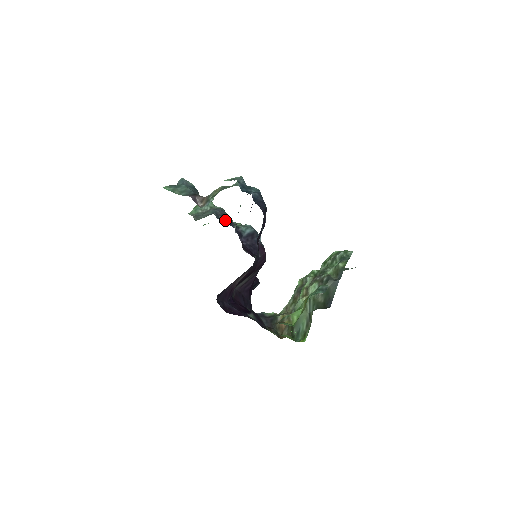
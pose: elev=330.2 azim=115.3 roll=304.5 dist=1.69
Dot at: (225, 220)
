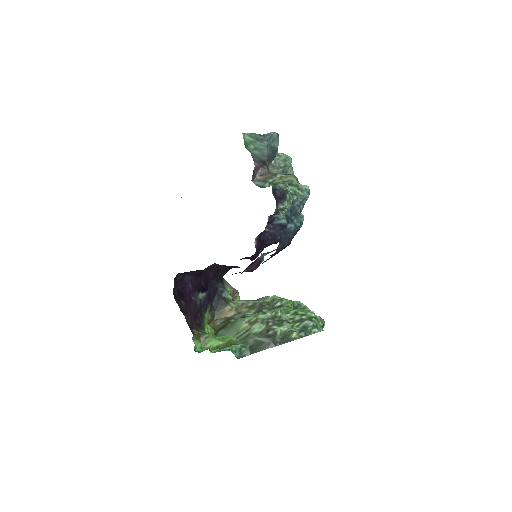
Dot at: (279, 192)
